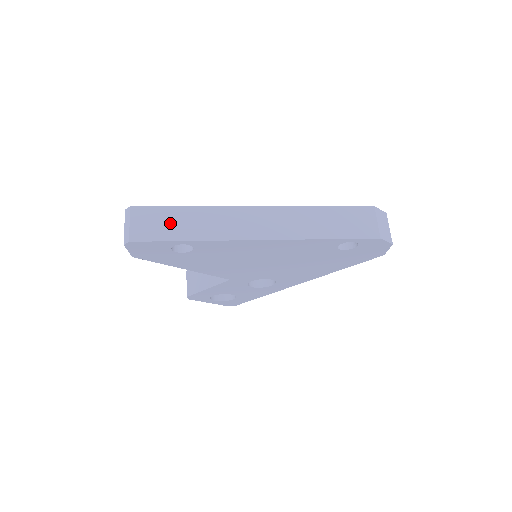
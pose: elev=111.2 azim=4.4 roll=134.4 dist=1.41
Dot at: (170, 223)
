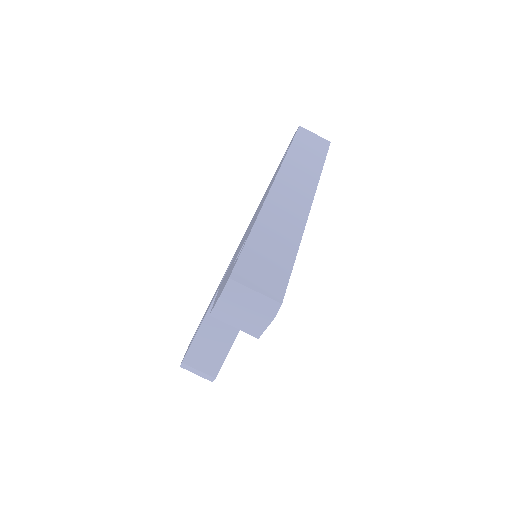
Dot at: (269, 255)
